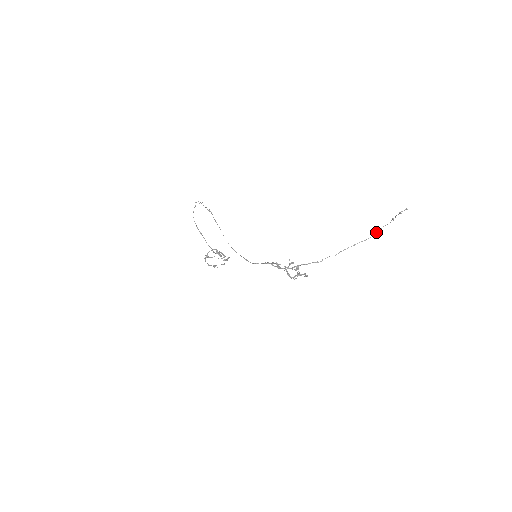
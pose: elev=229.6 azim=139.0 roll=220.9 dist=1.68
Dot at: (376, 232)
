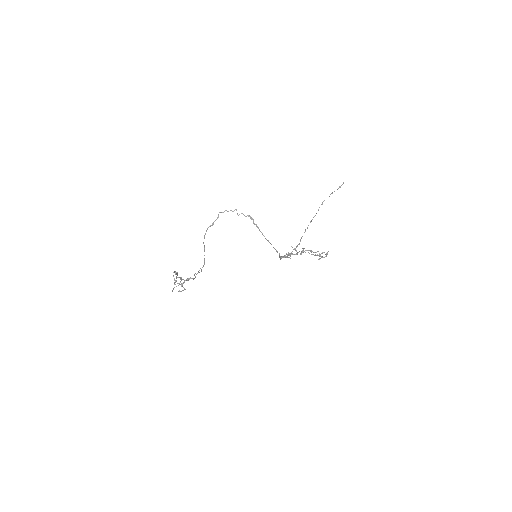
Dot at: (319, 207)
